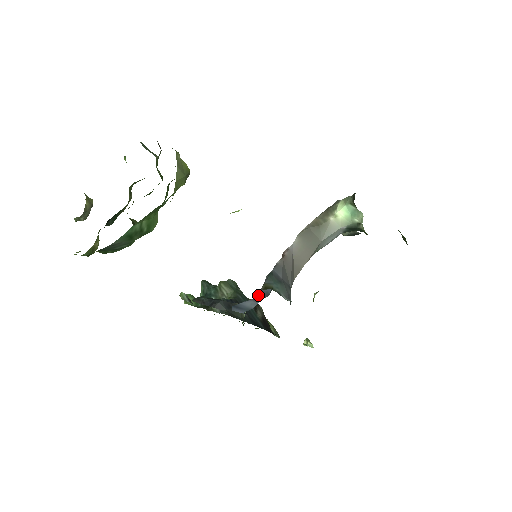
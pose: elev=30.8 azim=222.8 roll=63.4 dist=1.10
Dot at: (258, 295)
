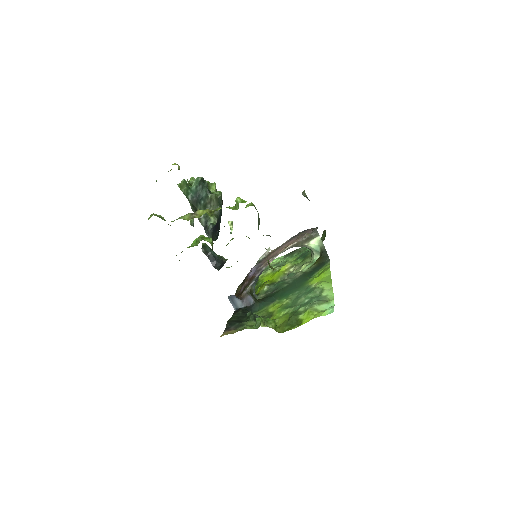
Dot at: (246, 300)
